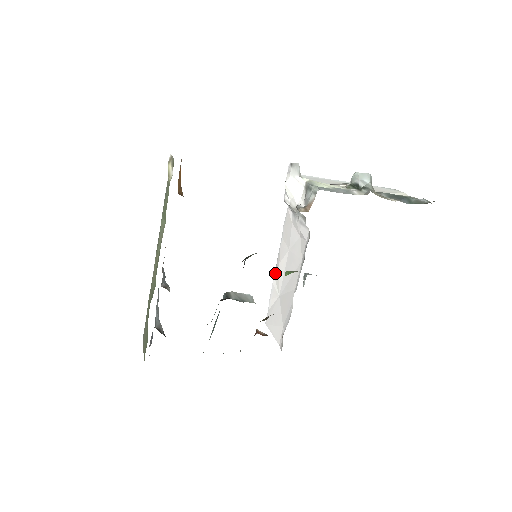
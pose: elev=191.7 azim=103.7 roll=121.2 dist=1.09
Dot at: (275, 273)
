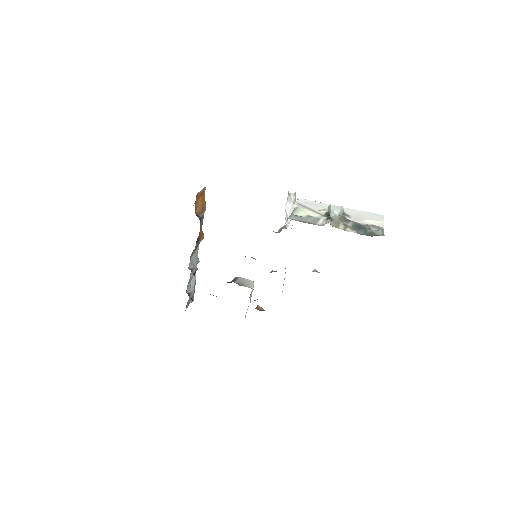
Dot at: occluded
